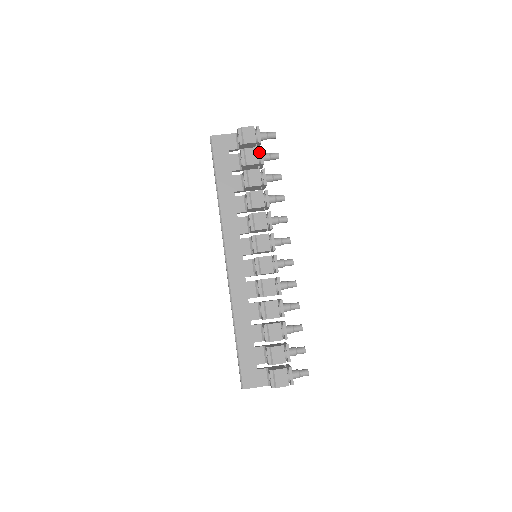
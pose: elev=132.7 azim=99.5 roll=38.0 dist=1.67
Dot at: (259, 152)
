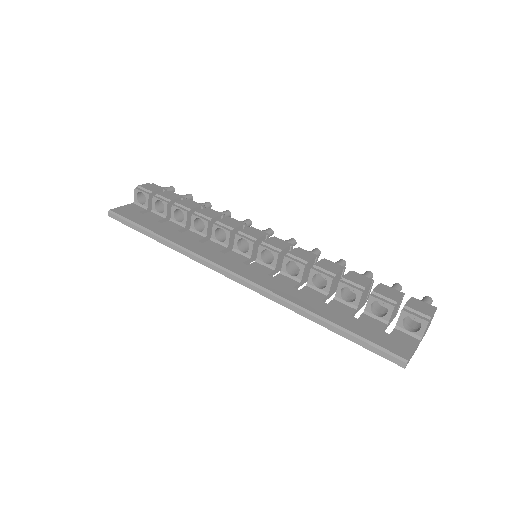
Dot at: occluded
